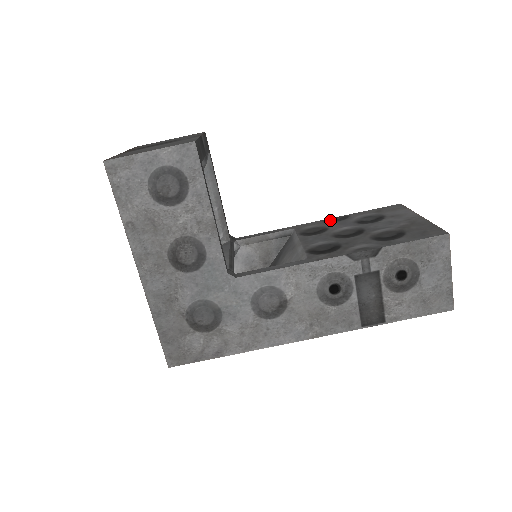
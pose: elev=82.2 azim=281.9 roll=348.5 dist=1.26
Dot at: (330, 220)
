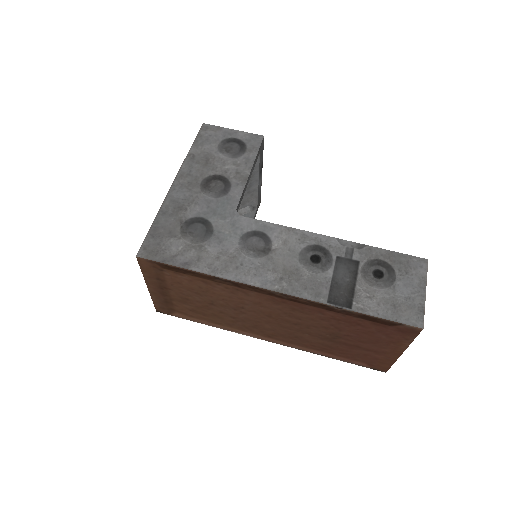
Dot at: occluded
